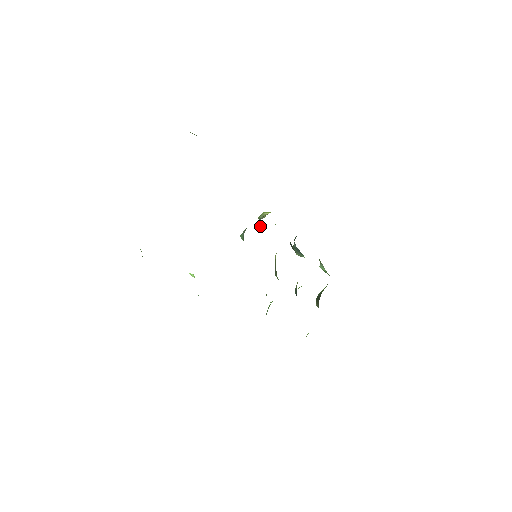
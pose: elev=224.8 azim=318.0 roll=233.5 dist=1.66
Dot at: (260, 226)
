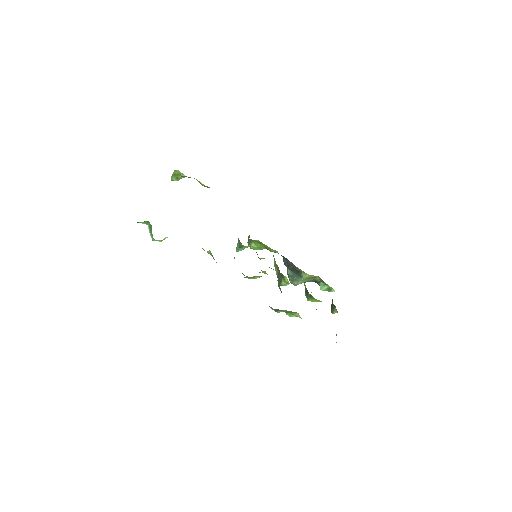
Dot at: (251, 245)
